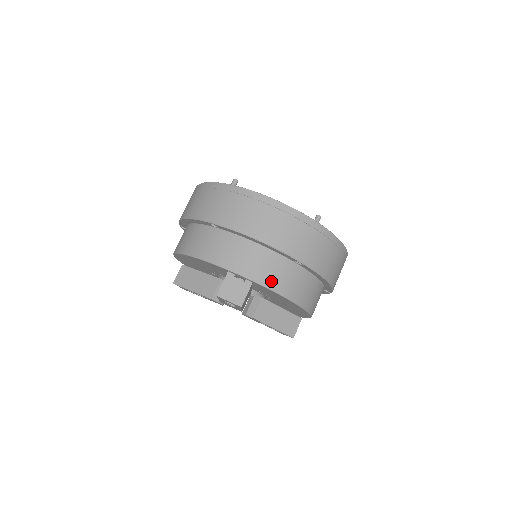
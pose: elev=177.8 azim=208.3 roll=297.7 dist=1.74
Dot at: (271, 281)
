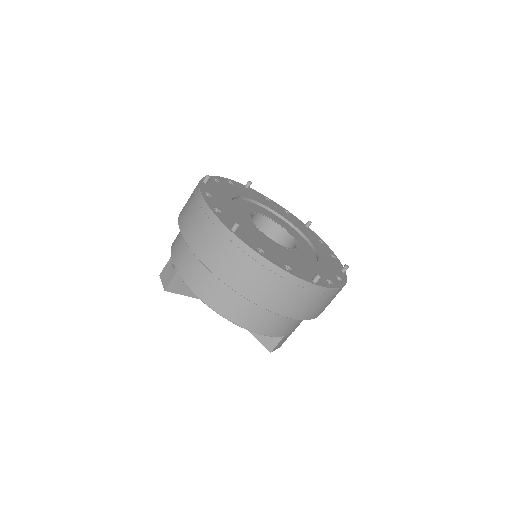
Dot at: (188, 276)
